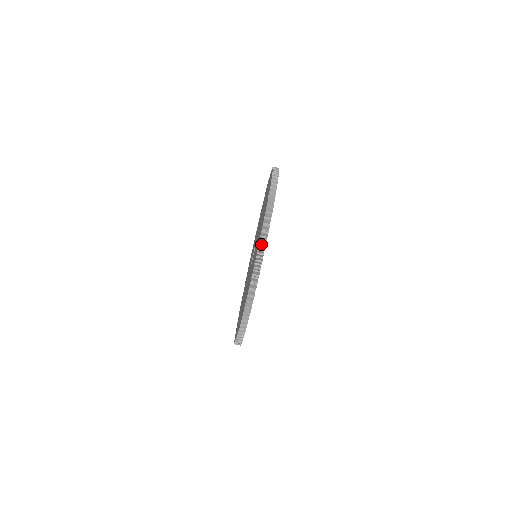
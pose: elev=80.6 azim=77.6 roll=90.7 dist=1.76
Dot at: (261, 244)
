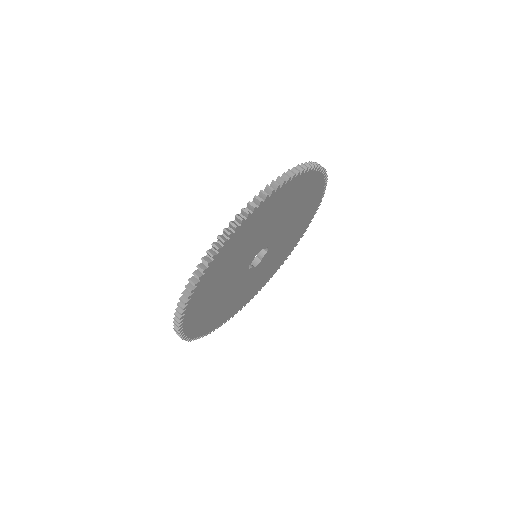
Dot at: (218, 243)
